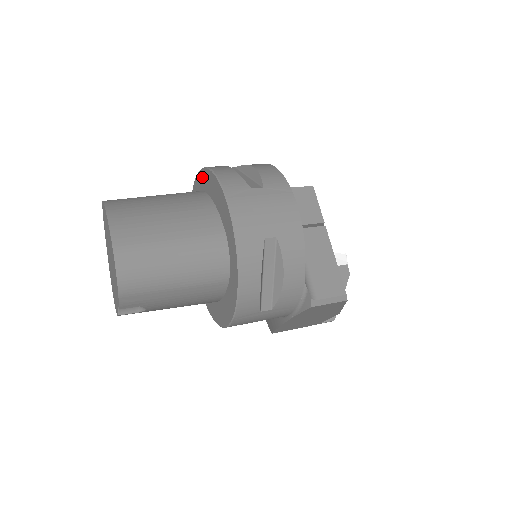
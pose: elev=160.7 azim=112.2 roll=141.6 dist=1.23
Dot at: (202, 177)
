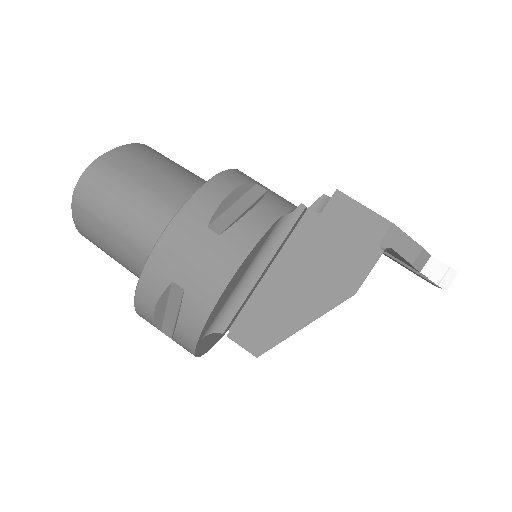
Dot at: occluded
